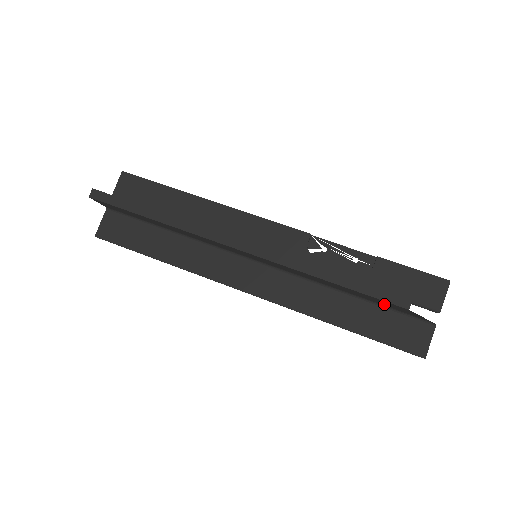
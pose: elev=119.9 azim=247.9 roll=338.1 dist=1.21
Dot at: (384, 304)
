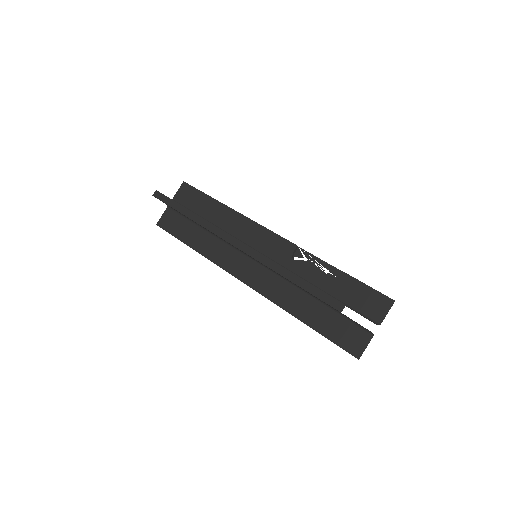
Dot at: occluded
